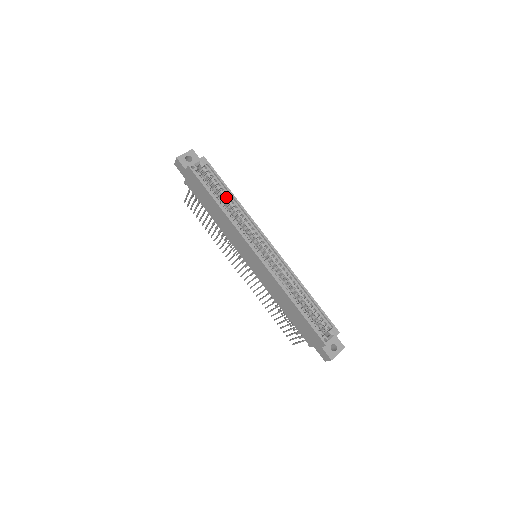
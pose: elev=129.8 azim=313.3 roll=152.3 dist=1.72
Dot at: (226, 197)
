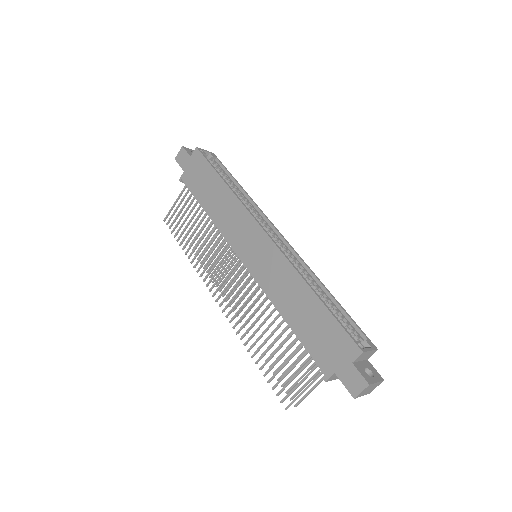
Dot at: (232, 185)
